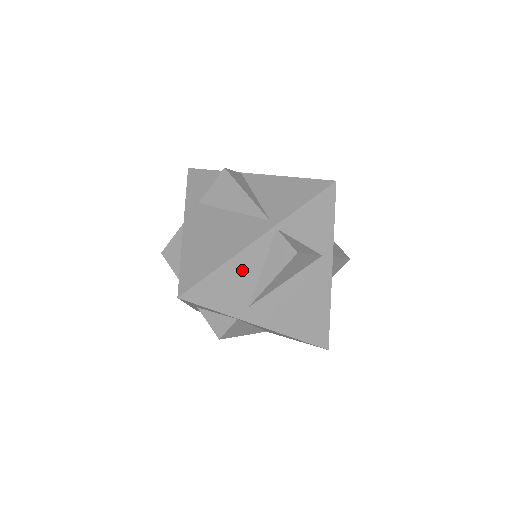
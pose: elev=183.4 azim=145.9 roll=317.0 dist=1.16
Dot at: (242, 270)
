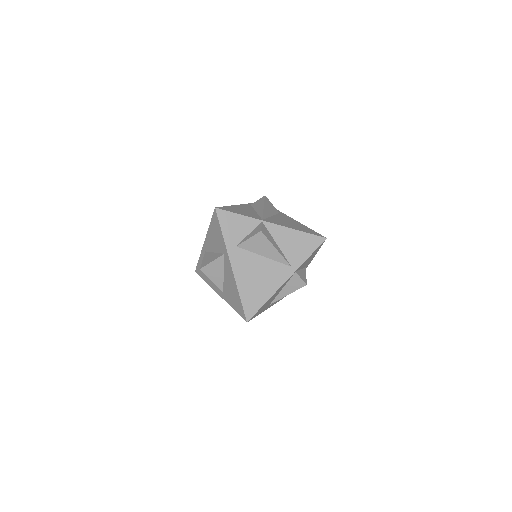
Dot at: (275, 295)
